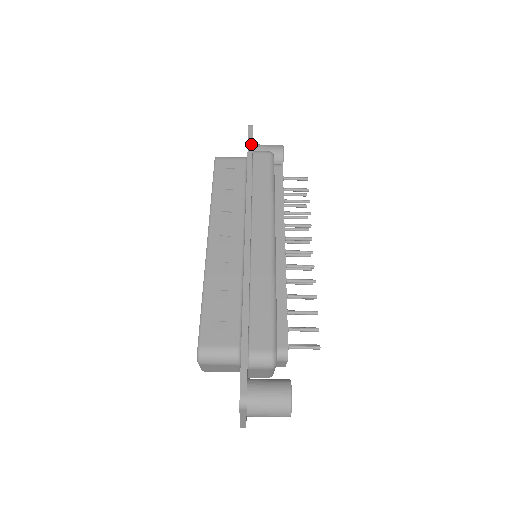
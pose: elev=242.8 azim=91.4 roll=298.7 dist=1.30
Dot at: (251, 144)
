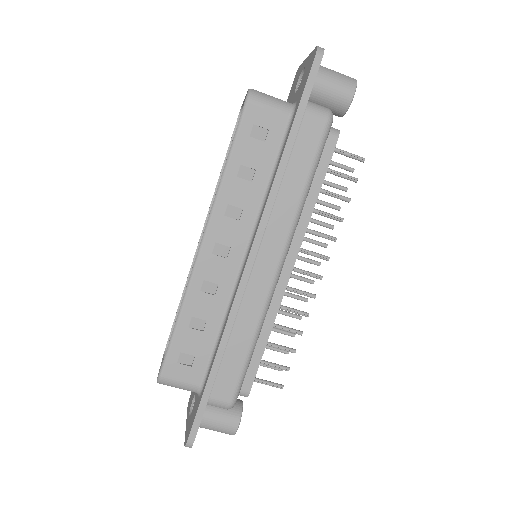
Dot at: (306, 99)
